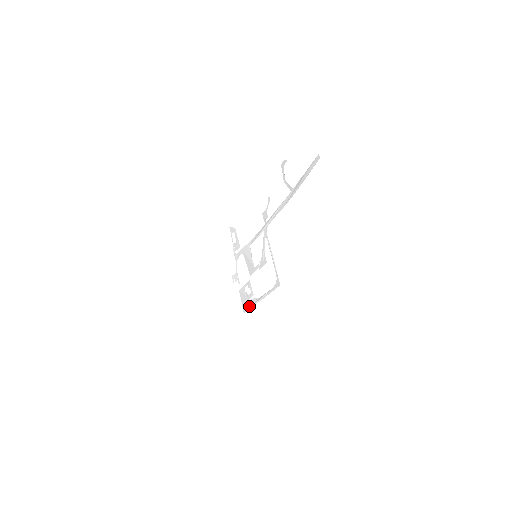
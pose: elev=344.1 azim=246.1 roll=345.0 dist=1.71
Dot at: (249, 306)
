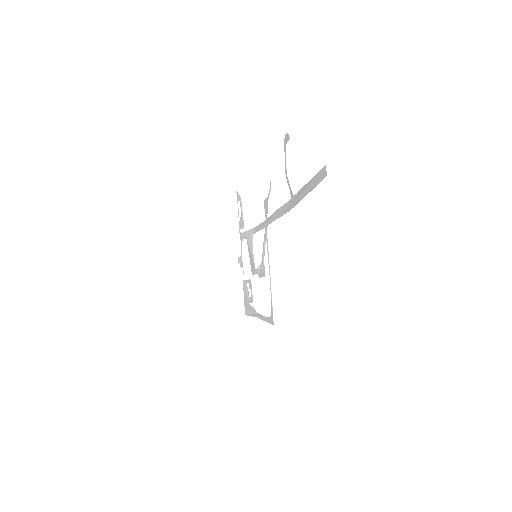
Dot at: (249, 312)
